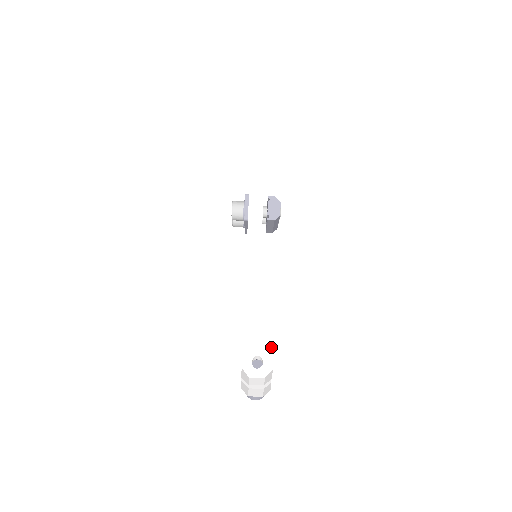
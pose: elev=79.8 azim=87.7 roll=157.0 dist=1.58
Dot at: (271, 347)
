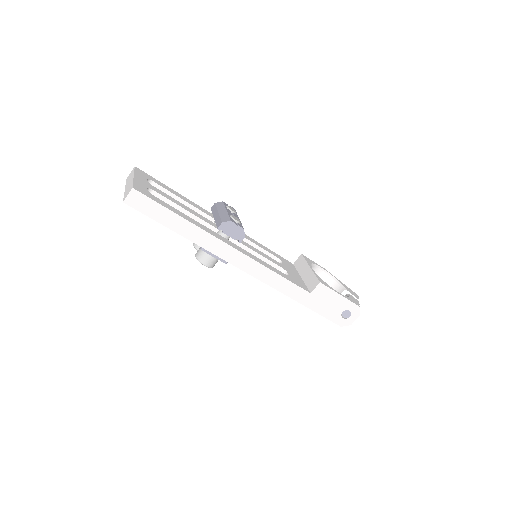
Dot at: (345, 300)
